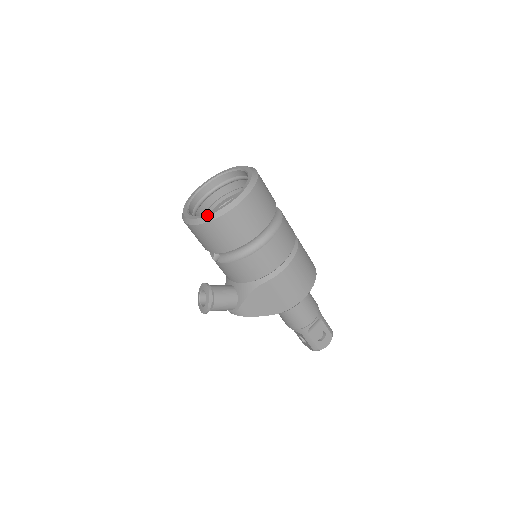
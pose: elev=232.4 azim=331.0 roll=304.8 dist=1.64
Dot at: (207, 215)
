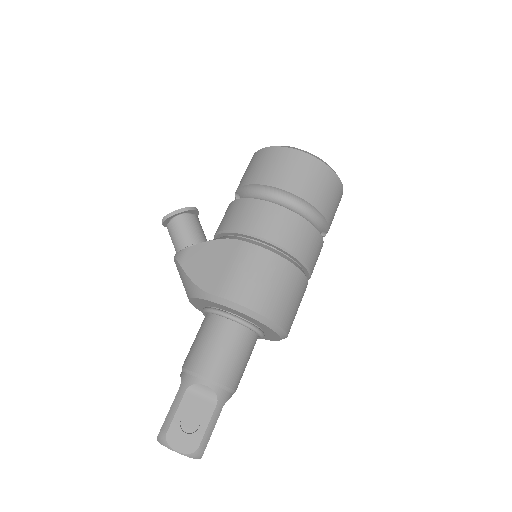
Dot at: occluded
